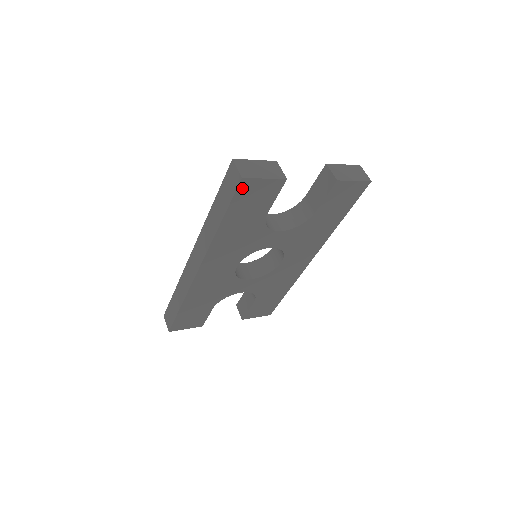
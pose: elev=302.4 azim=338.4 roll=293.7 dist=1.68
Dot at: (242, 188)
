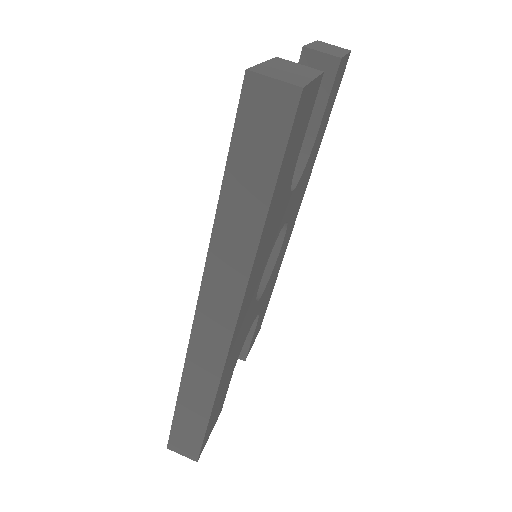
Dot at: (296, 115)
